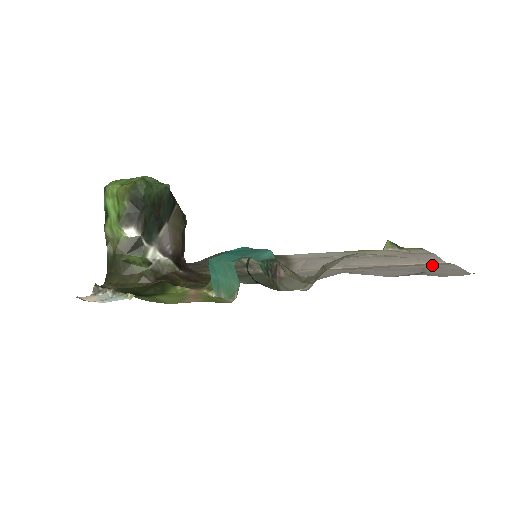
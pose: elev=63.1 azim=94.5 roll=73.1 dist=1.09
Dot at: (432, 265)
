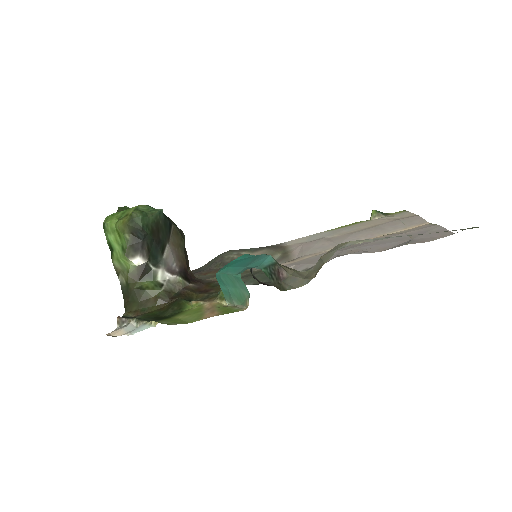
Dot at: (417, 230)
